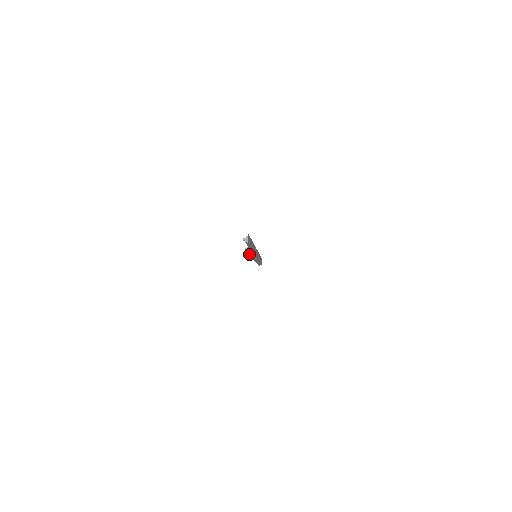
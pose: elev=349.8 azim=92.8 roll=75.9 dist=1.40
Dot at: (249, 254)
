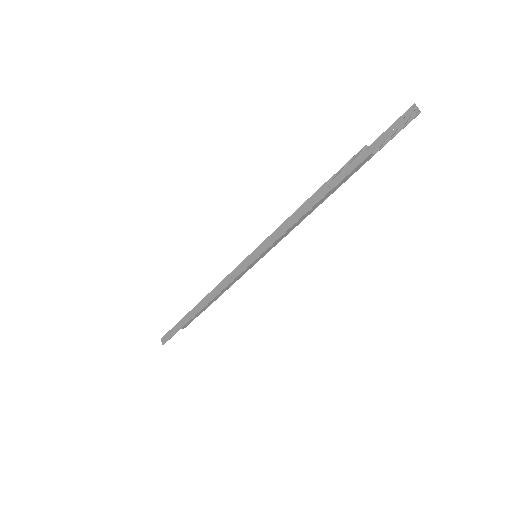
Dot at: (314, 205)
